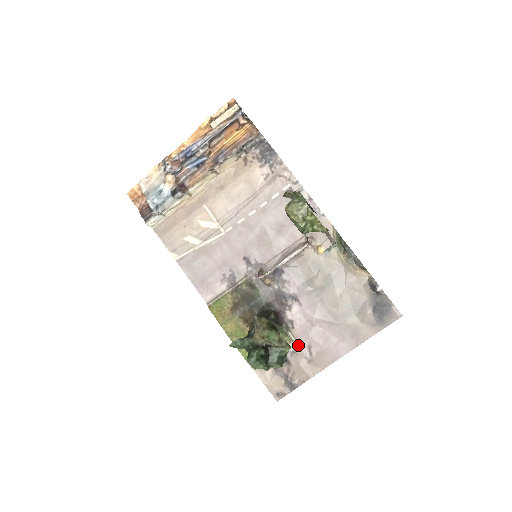
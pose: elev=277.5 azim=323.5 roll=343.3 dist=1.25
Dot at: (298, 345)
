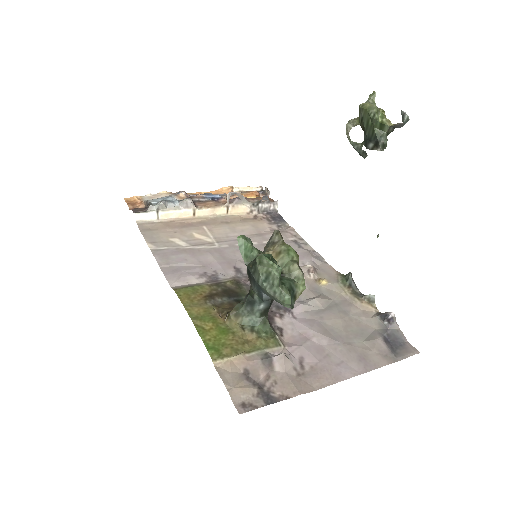
Dot at: (287, 351)
